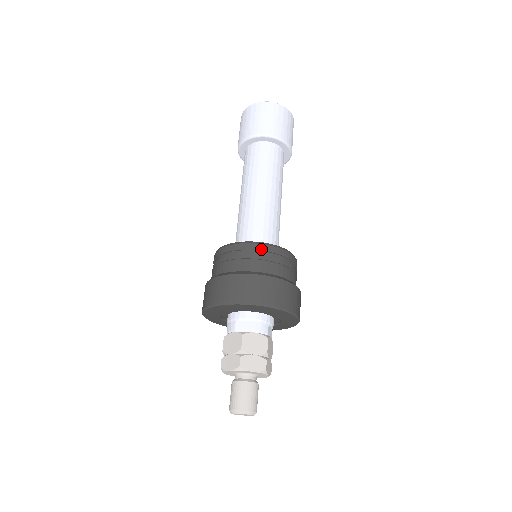
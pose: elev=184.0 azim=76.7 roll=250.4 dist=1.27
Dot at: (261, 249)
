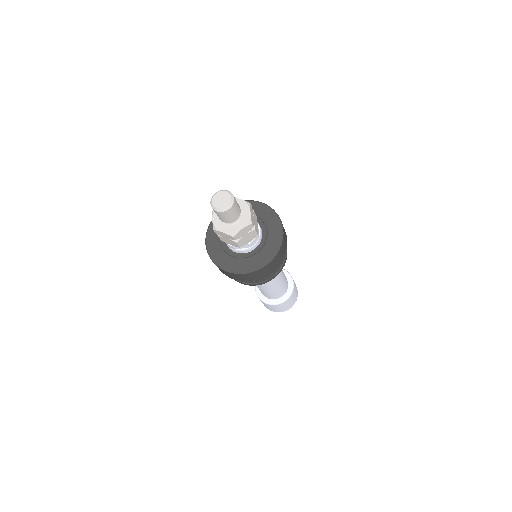
Dot at: occluded
